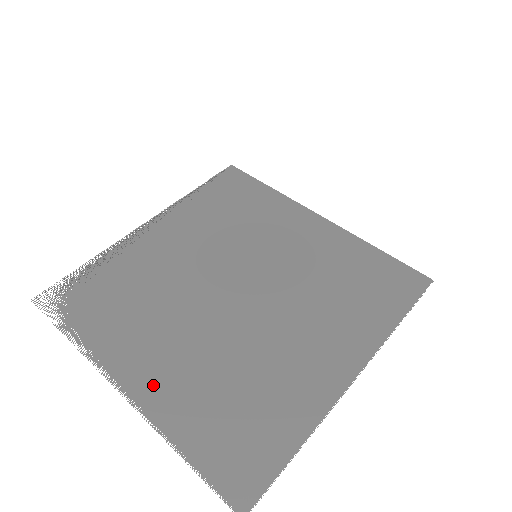
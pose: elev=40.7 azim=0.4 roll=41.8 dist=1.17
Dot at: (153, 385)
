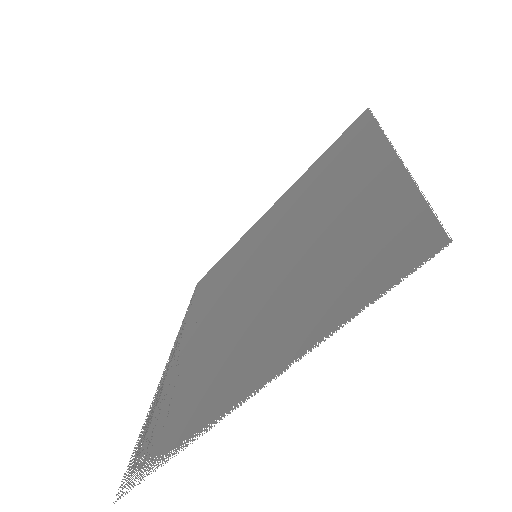
Dot at: (263, 361)
